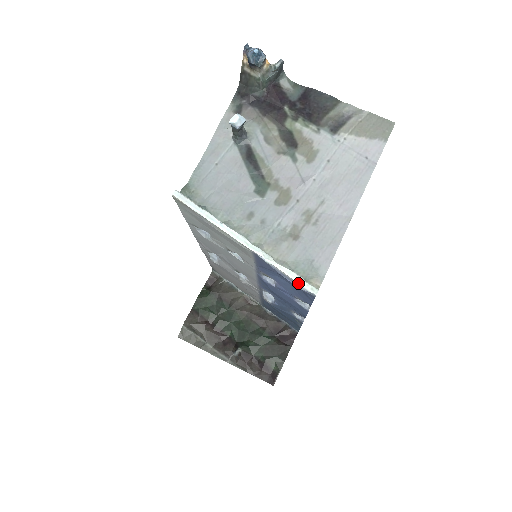
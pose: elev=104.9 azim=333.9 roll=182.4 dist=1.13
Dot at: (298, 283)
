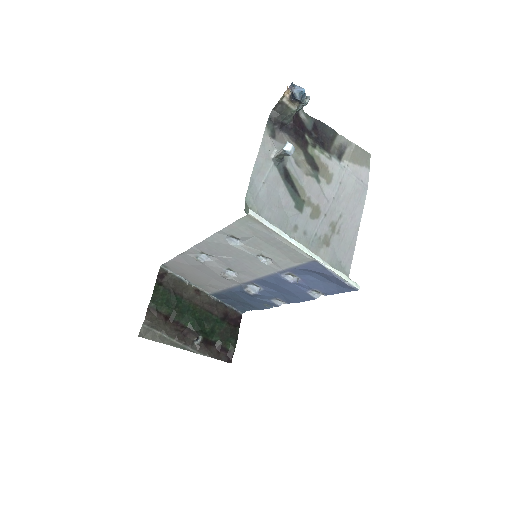
Dot at: (348, 281)
